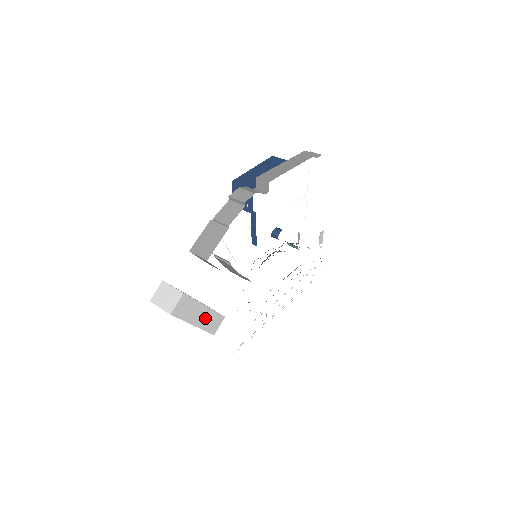
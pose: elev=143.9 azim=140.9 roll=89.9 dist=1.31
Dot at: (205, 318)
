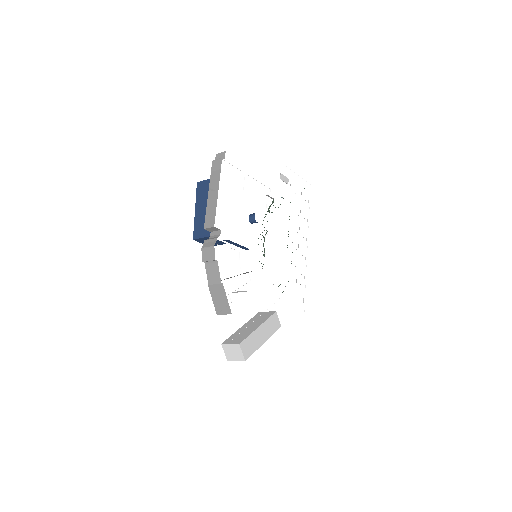
Dot at: (266, 331)
